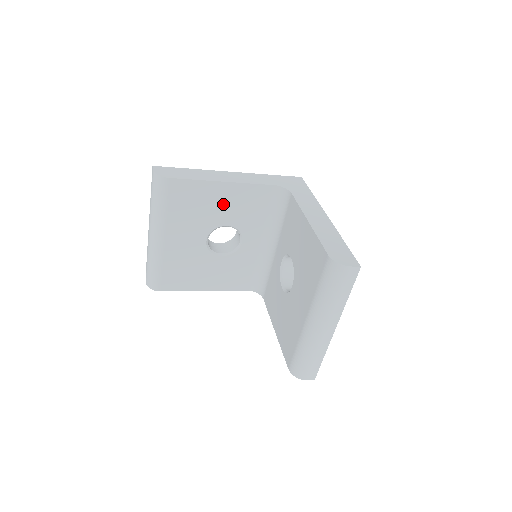
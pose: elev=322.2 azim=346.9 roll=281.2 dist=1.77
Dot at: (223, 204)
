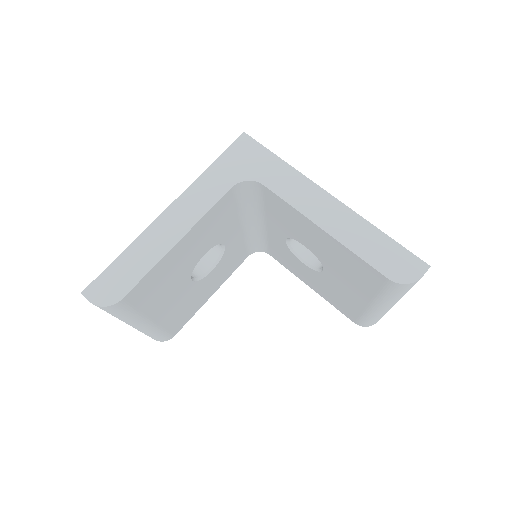
Dot at: (190, 250)
